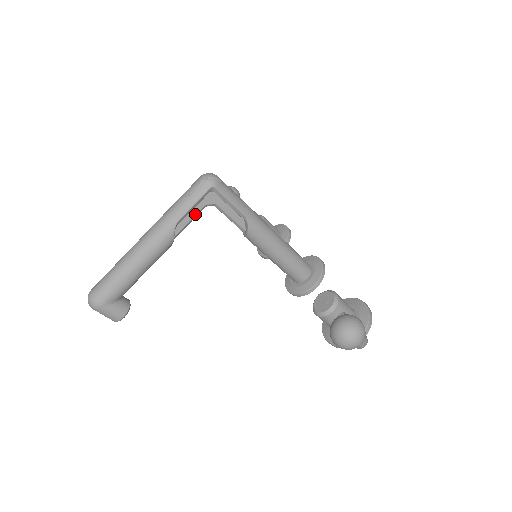
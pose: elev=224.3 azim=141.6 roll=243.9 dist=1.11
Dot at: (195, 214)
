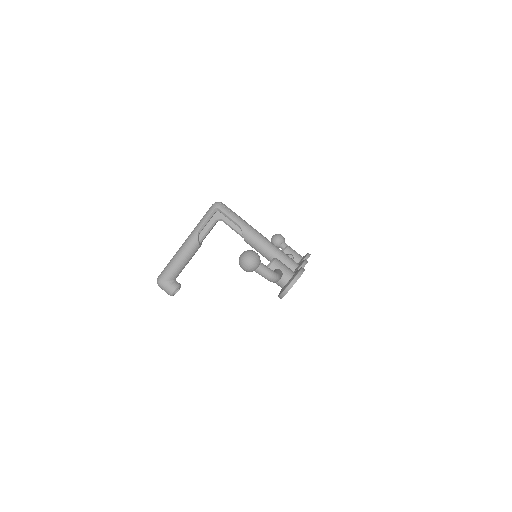
Dot at: (210, 226)
